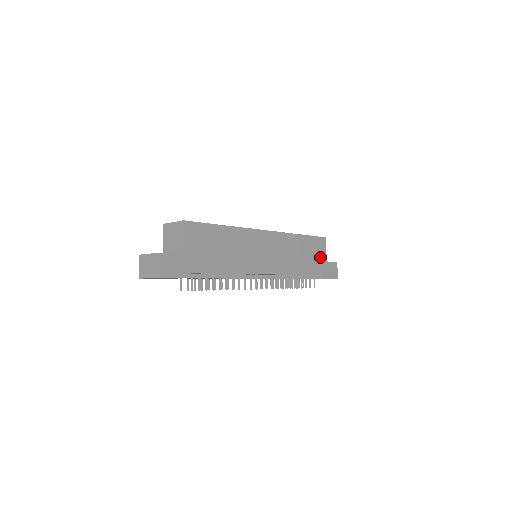
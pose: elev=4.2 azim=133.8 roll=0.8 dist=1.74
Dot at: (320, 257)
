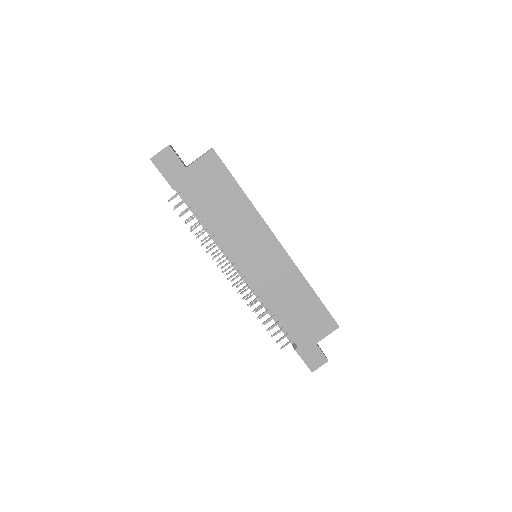
Dot at: (313, 332)
